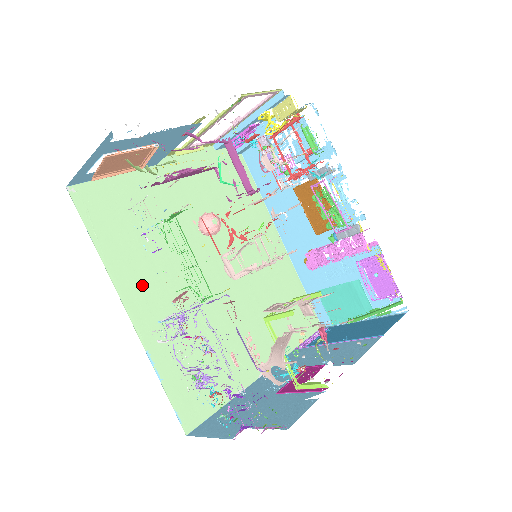
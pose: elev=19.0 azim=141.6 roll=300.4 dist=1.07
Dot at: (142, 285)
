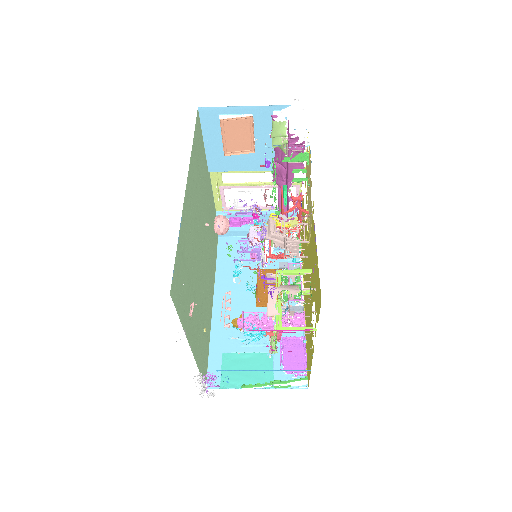
Dot at: (192, 191)
